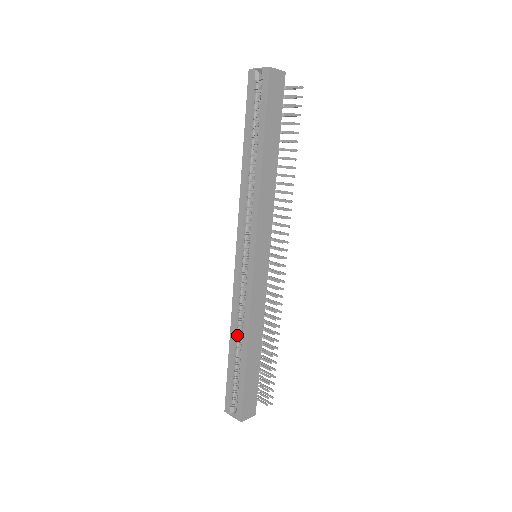
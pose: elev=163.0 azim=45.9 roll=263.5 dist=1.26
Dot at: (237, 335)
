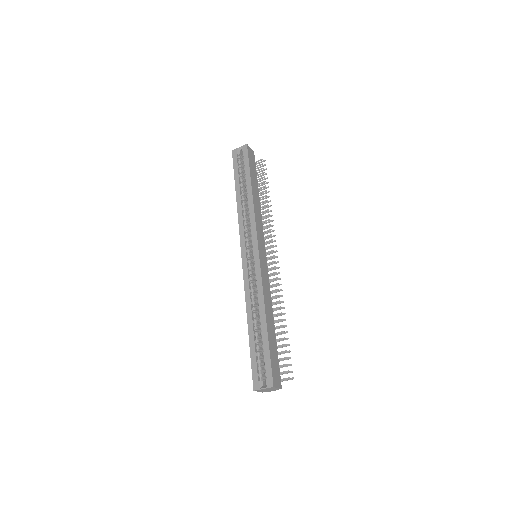
Dot at: (254, 314)
